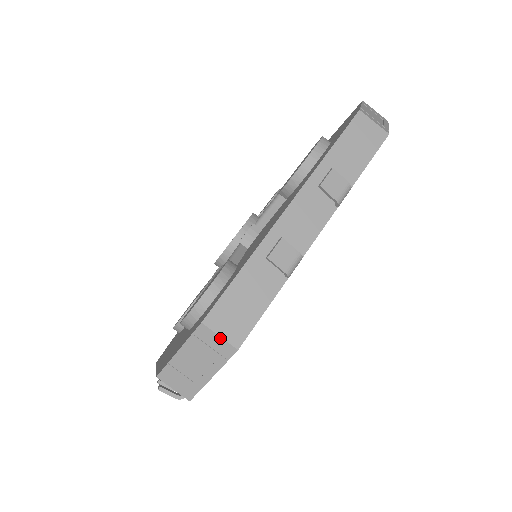
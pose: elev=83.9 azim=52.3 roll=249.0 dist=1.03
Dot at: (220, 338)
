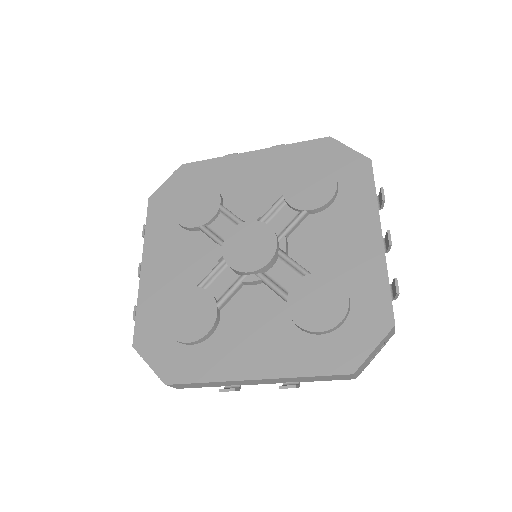
Dot at: (171, 386)
